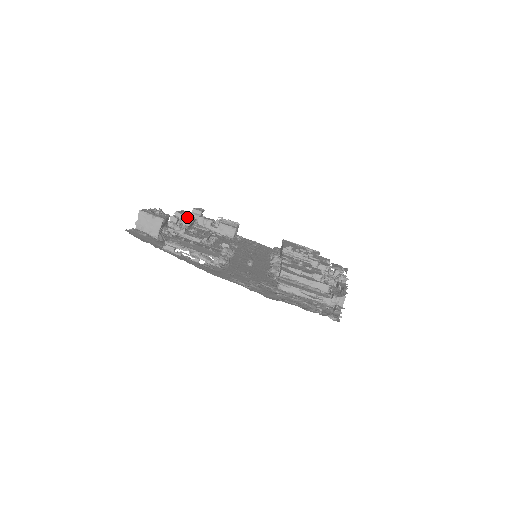
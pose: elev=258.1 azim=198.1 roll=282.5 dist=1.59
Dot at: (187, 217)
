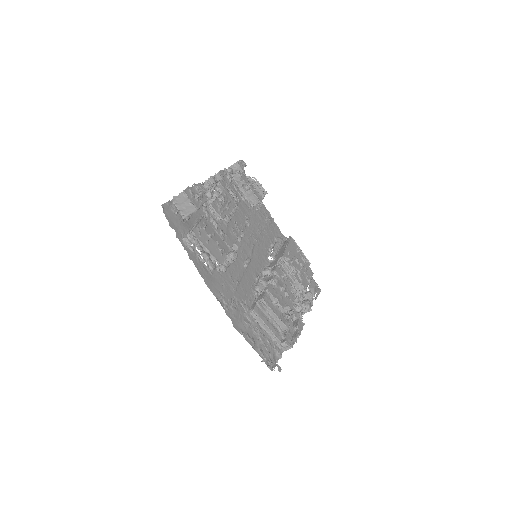
Dot at: (226, 176)
